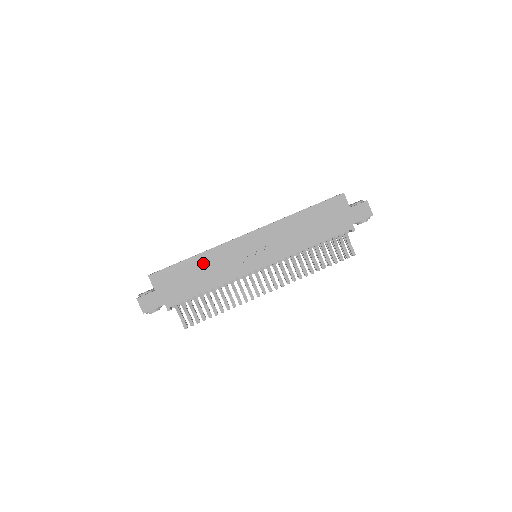
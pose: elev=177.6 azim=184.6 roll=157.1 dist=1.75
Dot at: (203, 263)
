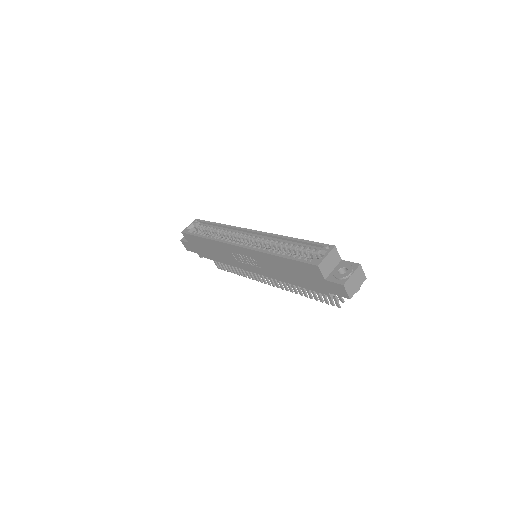
Dot at: (212, 245)
